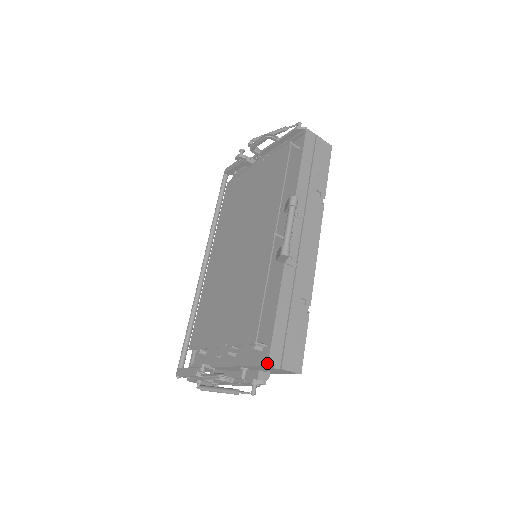
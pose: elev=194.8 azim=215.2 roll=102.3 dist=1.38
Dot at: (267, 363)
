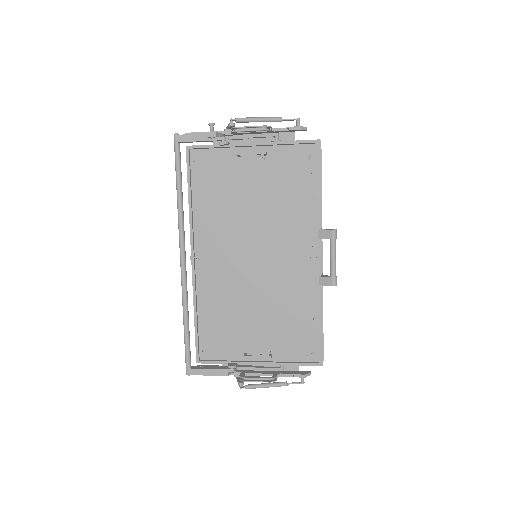
Dot at: (322, 365)
